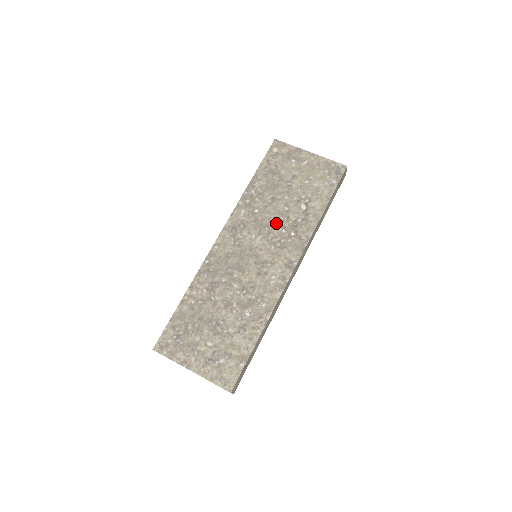
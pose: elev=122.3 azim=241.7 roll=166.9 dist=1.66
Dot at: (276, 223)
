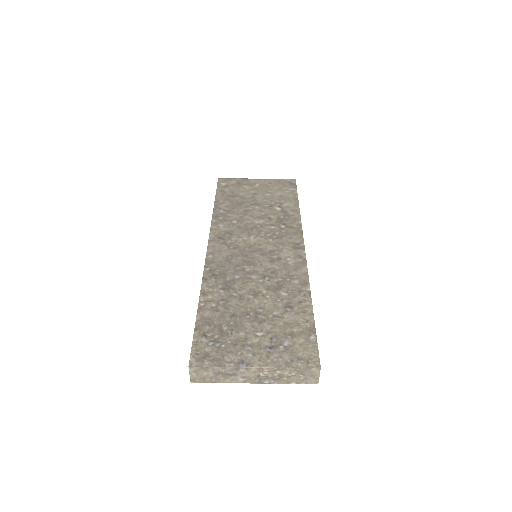
Dot at: (261, 224)
